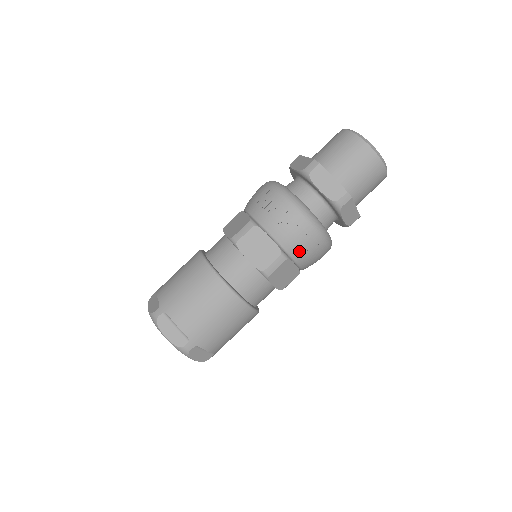
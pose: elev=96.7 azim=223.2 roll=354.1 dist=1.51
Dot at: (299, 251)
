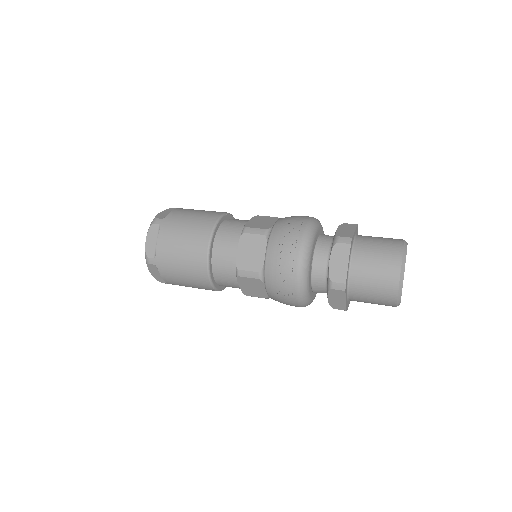
Dot at: (273, 283)
